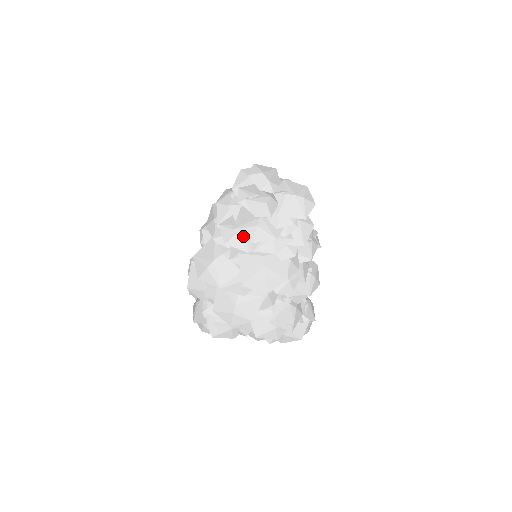
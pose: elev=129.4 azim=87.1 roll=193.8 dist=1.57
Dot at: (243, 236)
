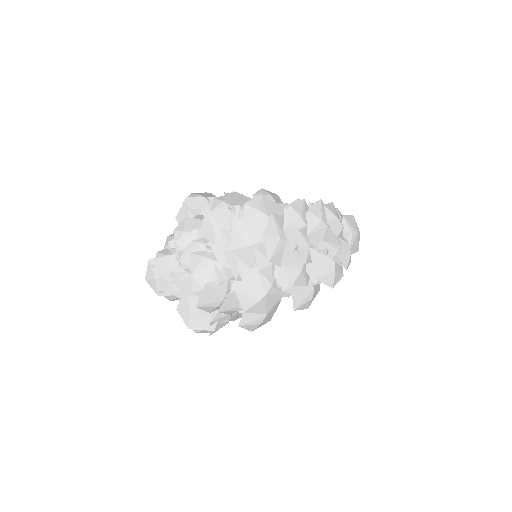
Dot at: (325, 284)
